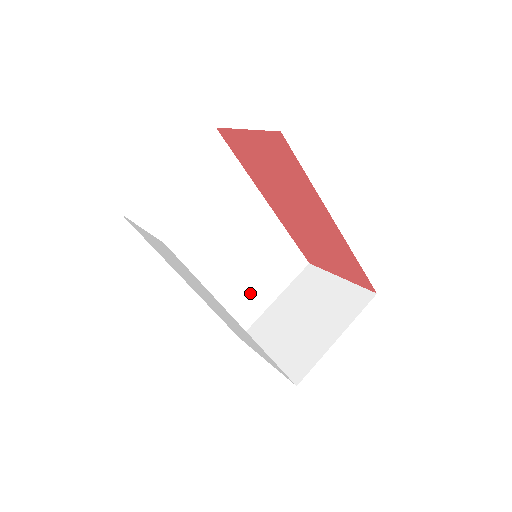
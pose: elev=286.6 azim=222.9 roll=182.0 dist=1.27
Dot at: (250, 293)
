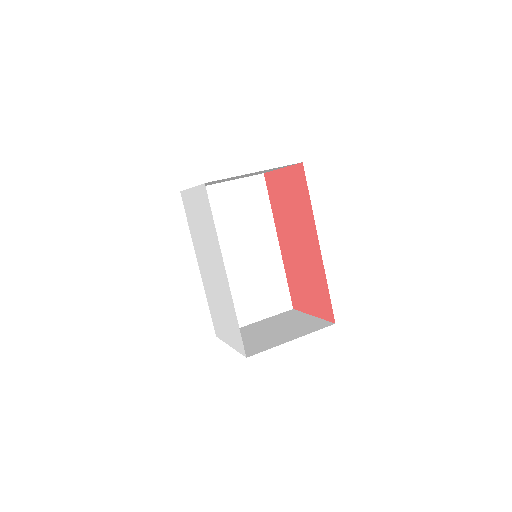
Dot at: (239, 303)
